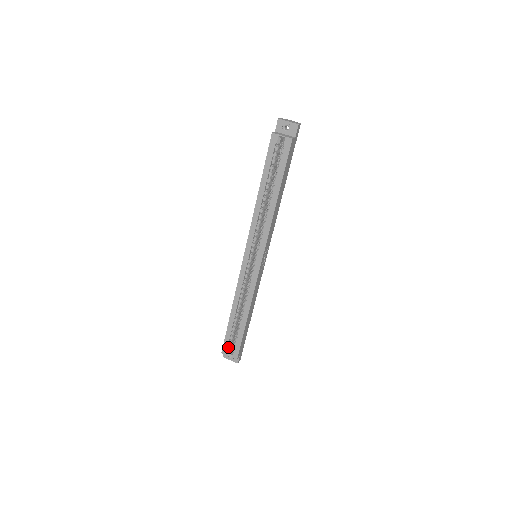
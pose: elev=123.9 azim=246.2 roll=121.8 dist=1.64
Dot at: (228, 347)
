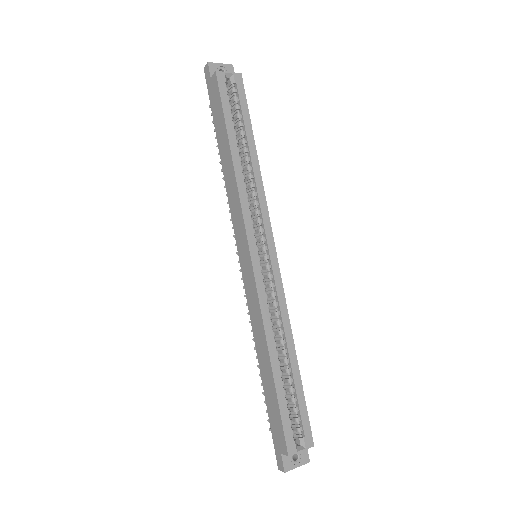
Dot at: (291, 436)
